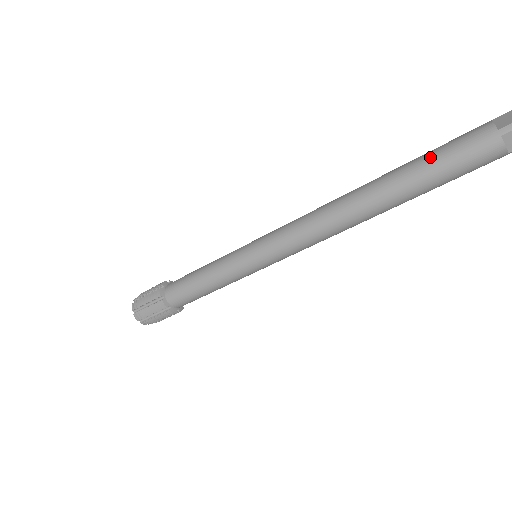
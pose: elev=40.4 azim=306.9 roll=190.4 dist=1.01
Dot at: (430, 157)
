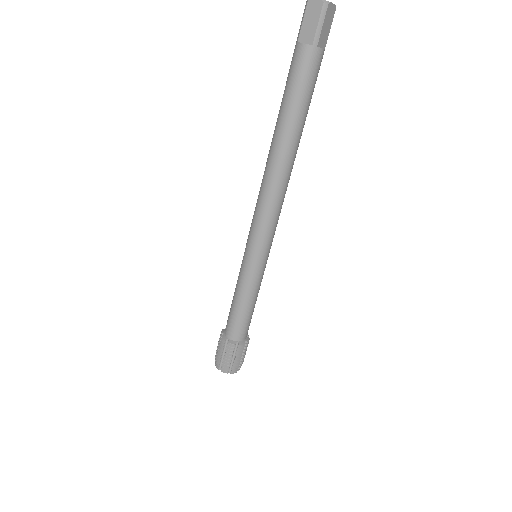
Dot at: occluded
